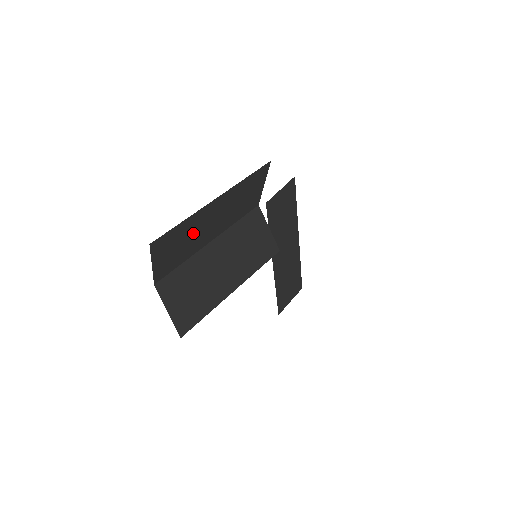
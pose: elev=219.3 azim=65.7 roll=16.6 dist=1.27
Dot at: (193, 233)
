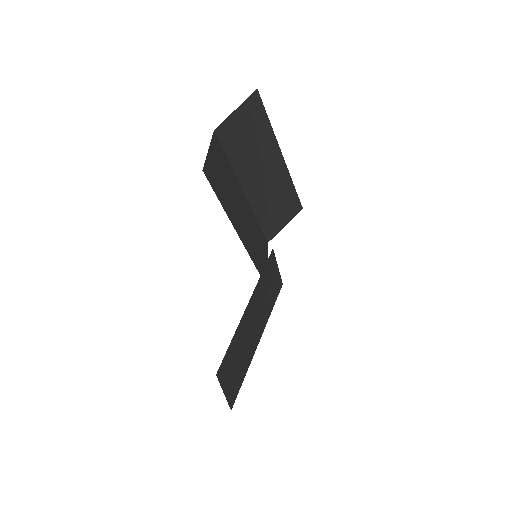
Dot at: (256, 151)
